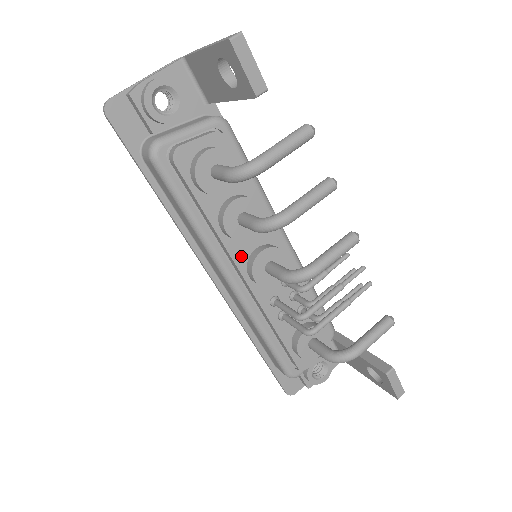
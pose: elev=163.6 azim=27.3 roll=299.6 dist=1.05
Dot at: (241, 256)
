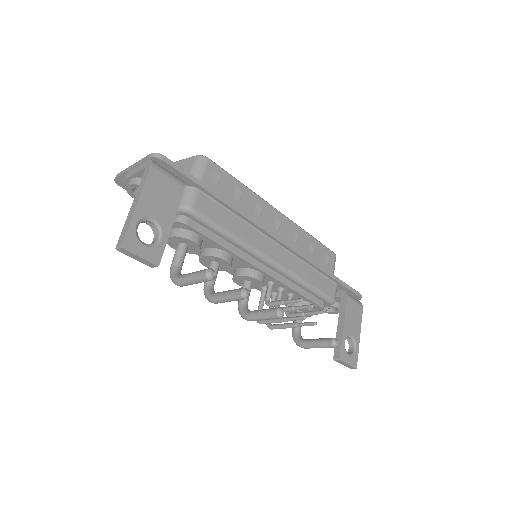
Dot at: occluded
